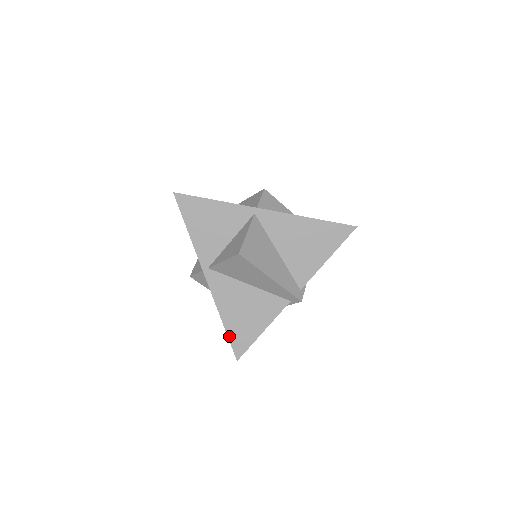
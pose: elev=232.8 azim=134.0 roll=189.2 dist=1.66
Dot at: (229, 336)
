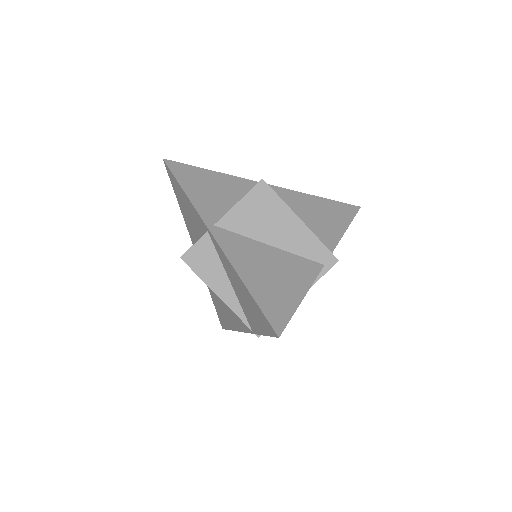
Dot at: (258, 303)
